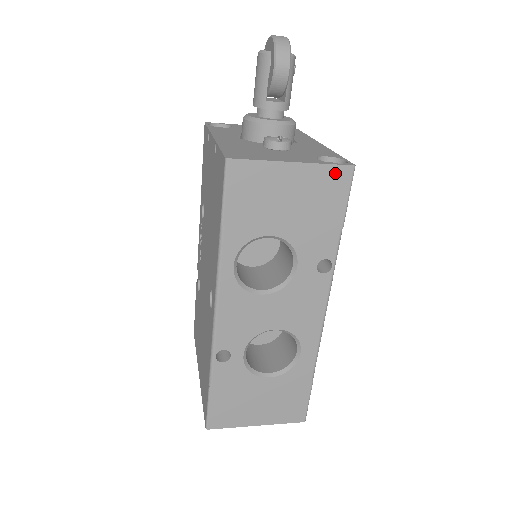
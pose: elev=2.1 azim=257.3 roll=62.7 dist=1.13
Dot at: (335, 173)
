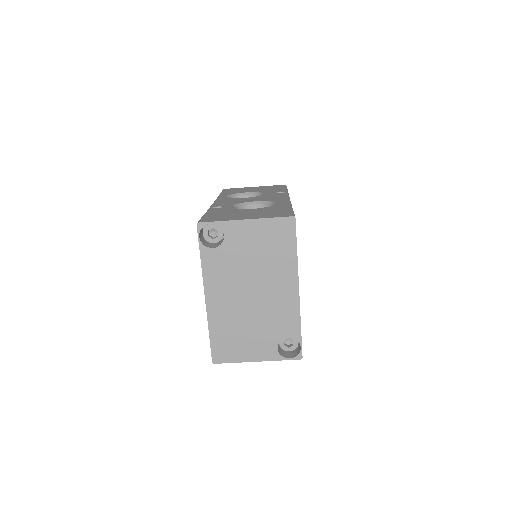
Dot at: occluded
